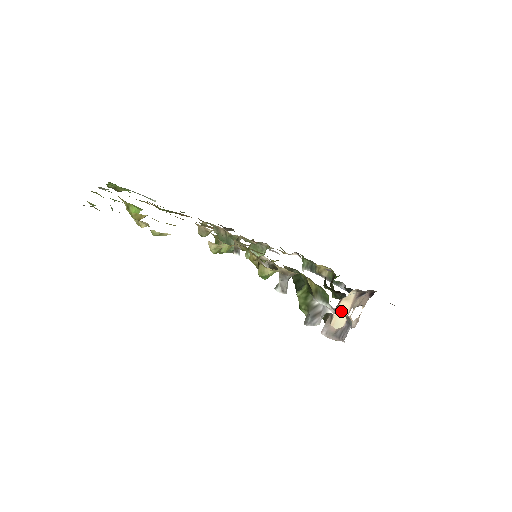
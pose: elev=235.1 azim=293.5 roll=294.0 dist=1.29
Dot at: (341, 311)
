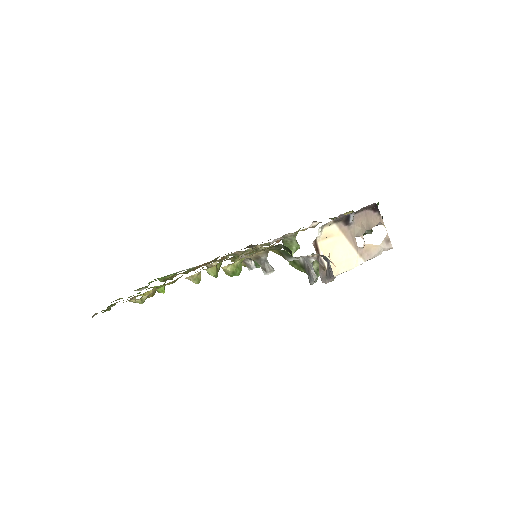
Dot at: (333, 250)
